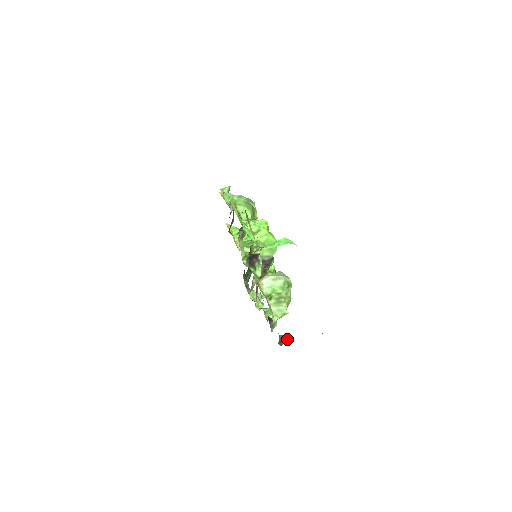
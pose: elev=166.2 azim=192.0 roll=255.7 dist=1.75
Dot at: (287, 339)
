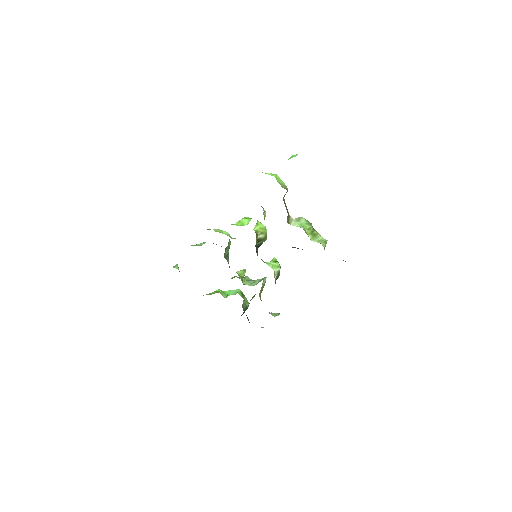
Dot at: (343, 260)
